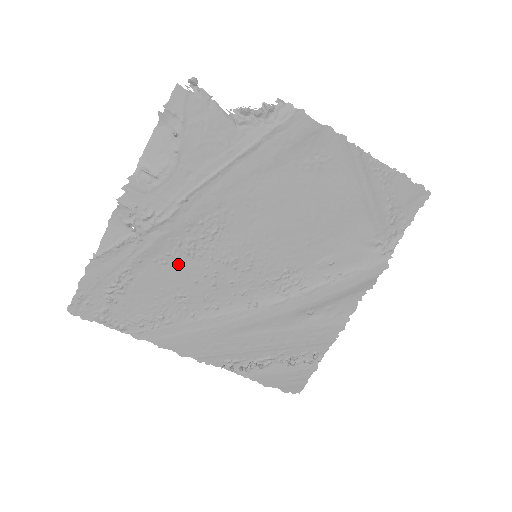
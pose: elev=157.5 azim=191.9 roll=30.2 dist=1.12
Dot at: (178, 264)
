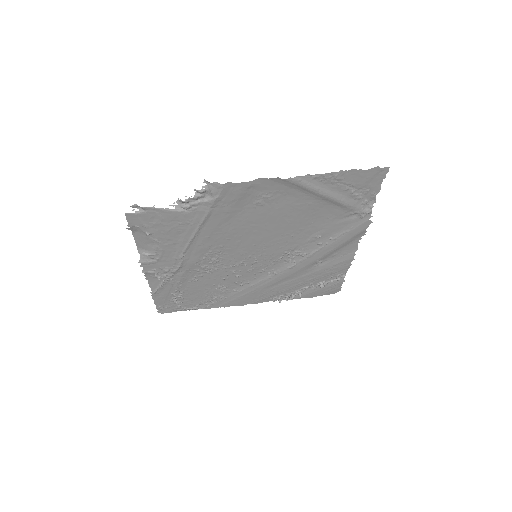
Dot at: (205, 277)
